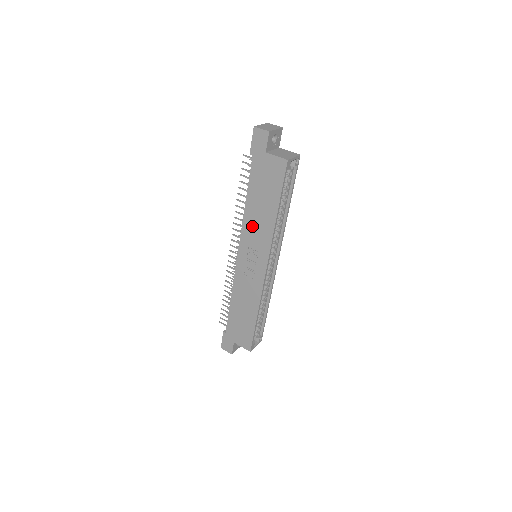
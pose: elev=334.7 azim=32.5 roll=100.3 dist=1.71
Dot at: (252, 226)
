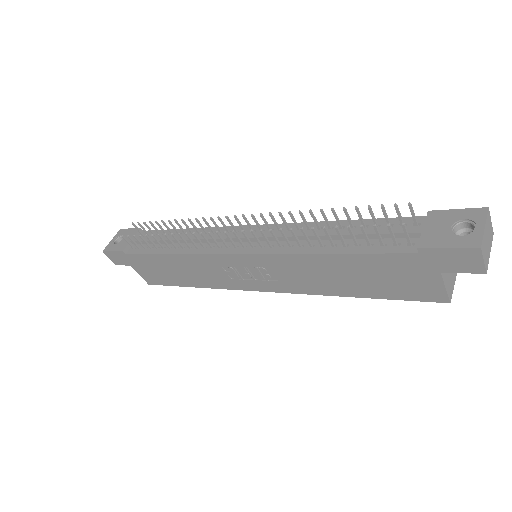
Dot at: (298, 268)
